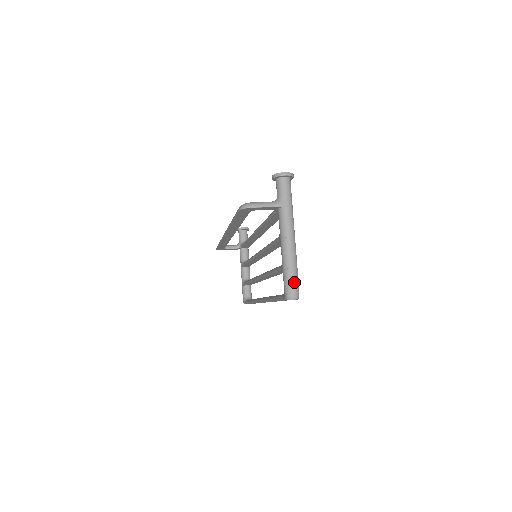
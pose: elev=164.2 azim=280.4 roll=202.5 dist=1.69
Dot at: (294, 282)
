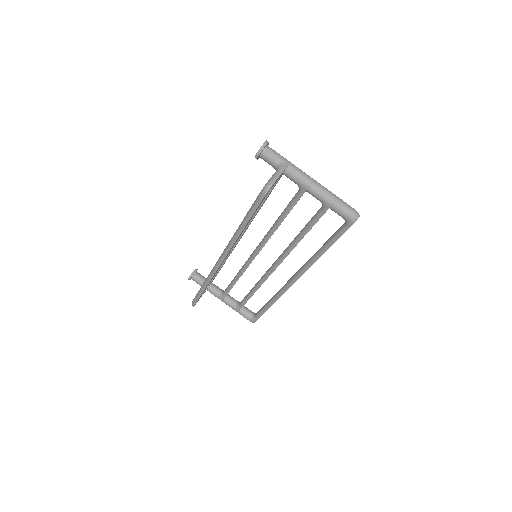
Dot at: (348, 206)
